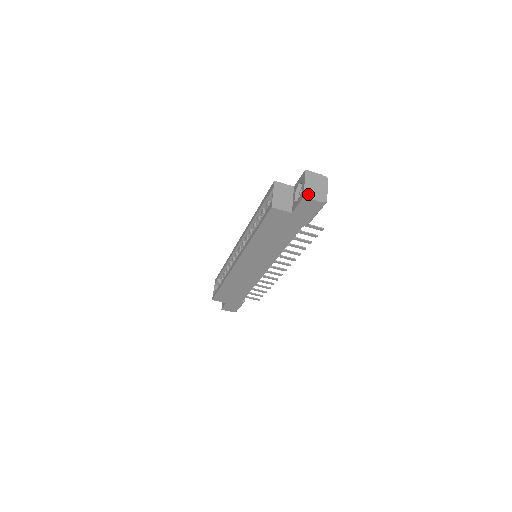
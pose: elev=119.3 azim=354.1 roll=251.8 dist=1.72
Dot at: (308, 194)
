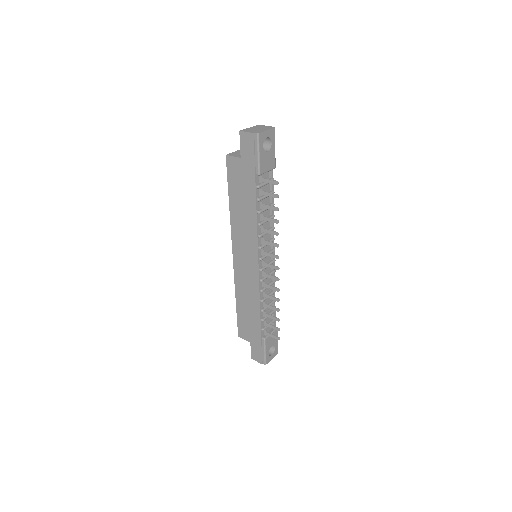
Dot at: (245, 130)
